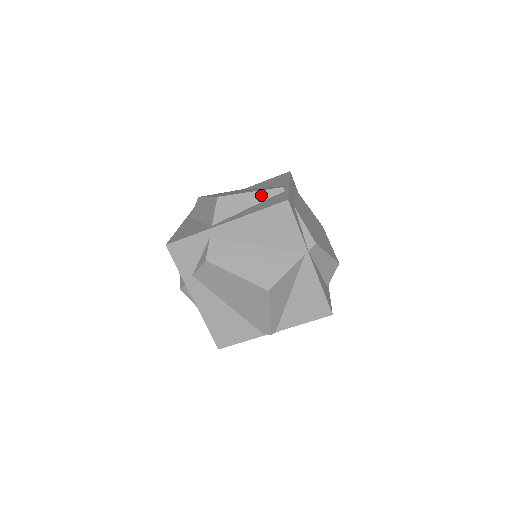
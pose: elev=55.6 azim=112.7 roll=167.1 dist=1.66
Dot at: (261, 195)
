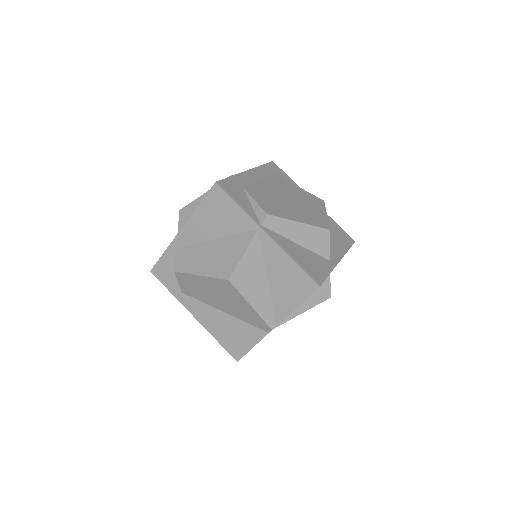
Dot at: occluded
